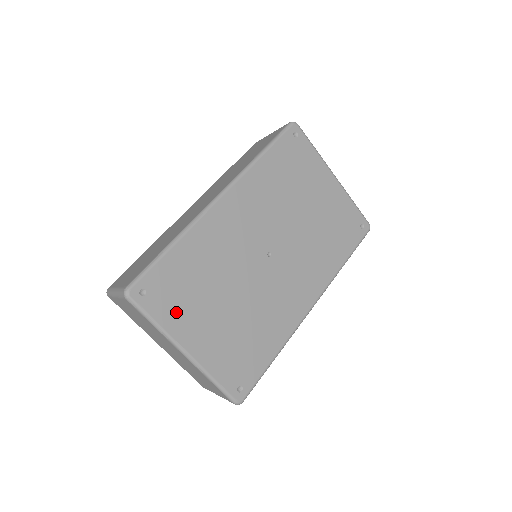
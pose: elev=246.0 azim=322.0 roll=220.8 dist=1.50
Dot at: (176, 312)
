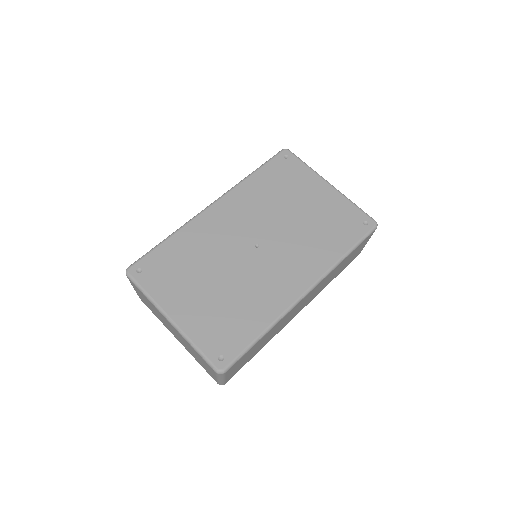
Dot at: (165, 287)
